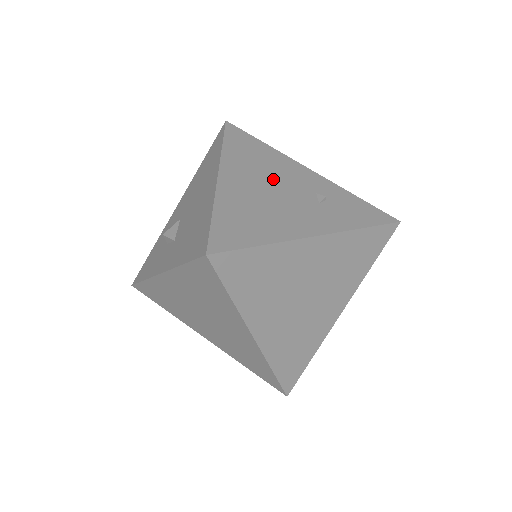
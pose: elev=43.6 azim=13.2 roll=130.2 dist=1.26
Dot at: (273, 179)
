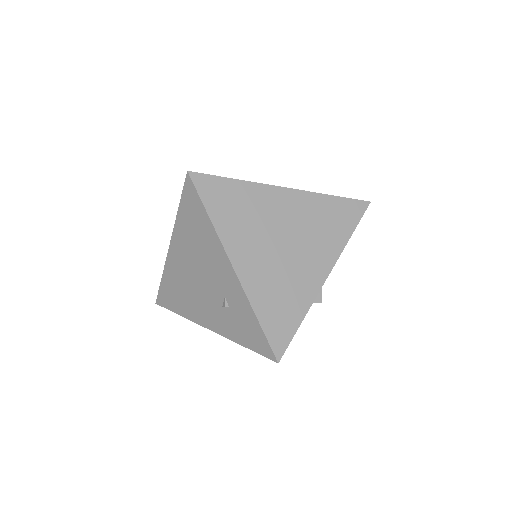
Dot at: (200, 267)
